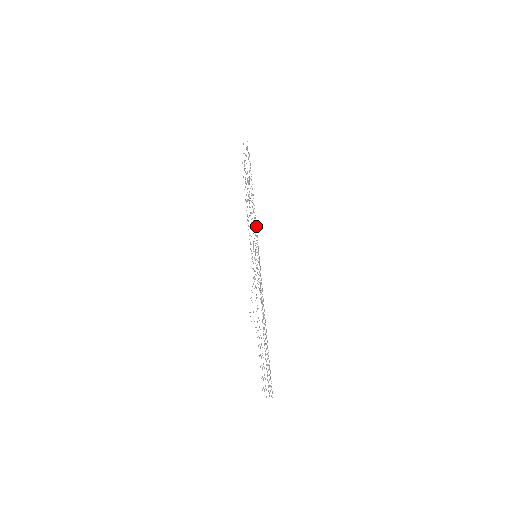
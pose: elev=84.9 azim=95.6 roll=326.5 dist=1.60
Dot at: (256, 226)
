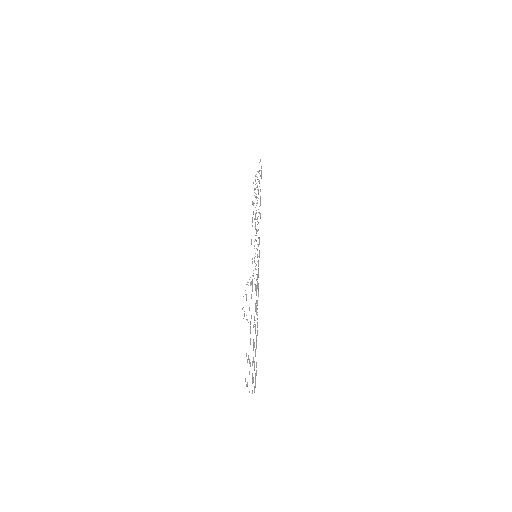
Dot at: occluded
